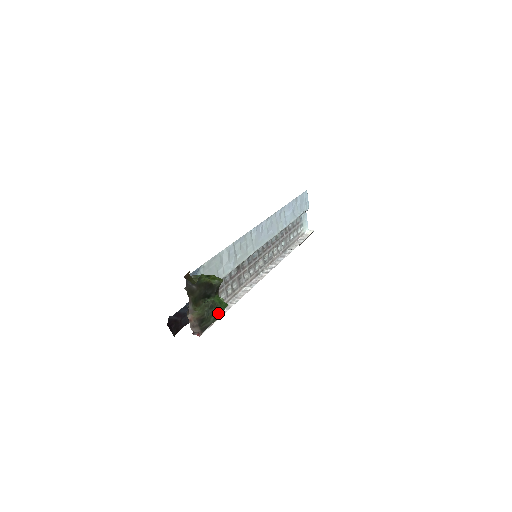
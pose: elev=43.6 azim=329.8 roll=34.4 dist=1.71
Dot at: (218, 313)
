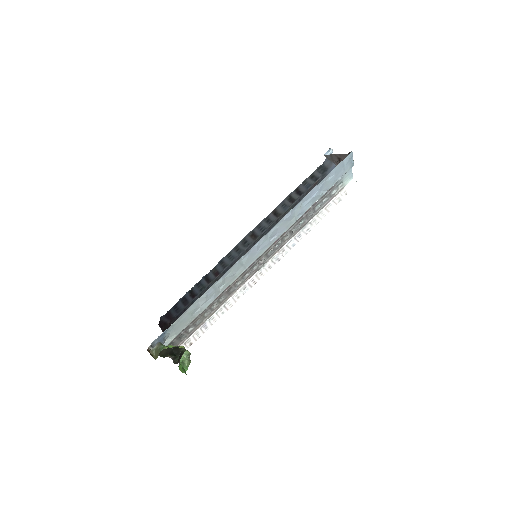
Dot at: occluded
